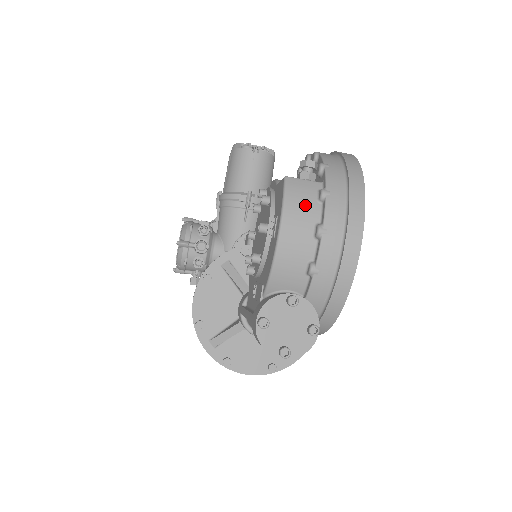
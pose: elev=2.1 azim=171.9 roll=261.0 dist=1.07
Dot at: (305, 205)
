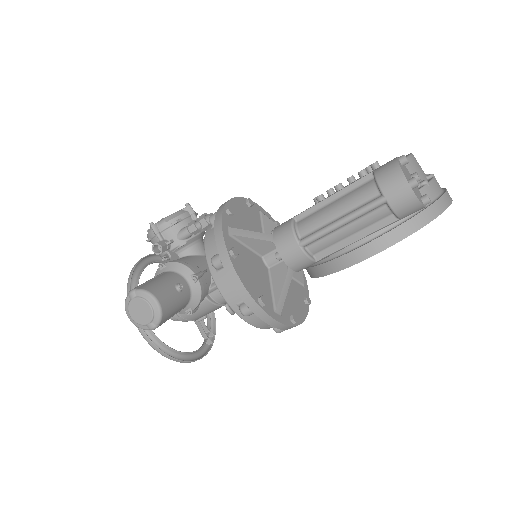
Dot at: occluded
